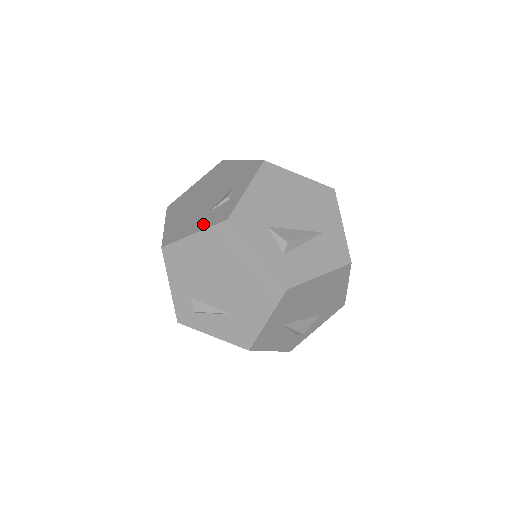
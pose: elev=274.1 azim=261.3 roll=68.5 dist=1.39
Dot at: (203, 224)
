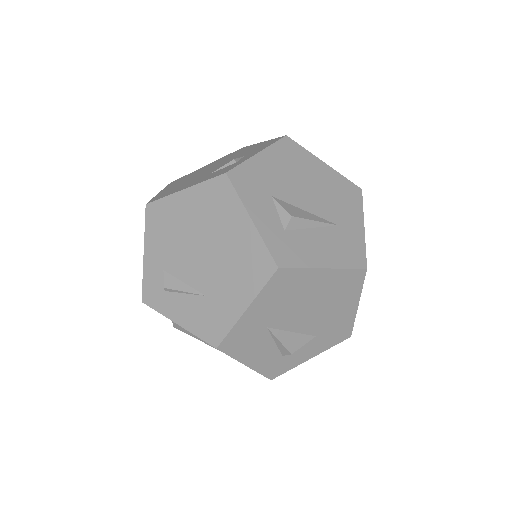
Dot at: (198, 181)
